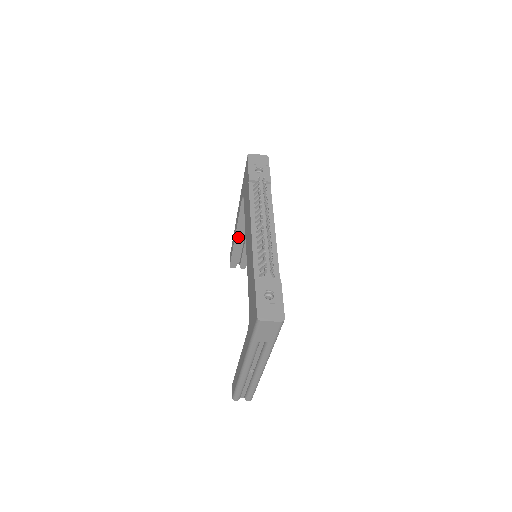
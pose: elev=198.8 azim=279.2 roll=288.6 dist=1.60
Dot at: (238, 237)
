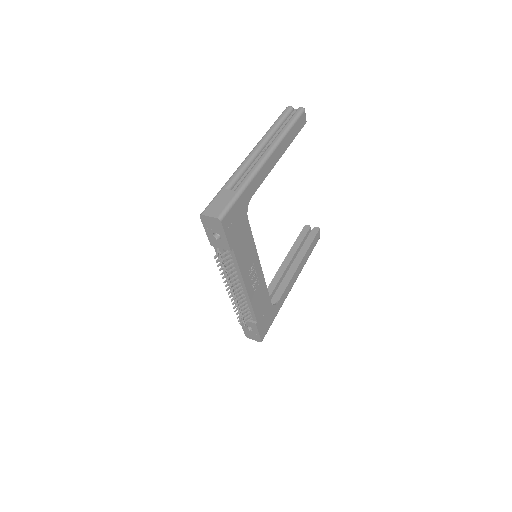
Dot at: occluded
